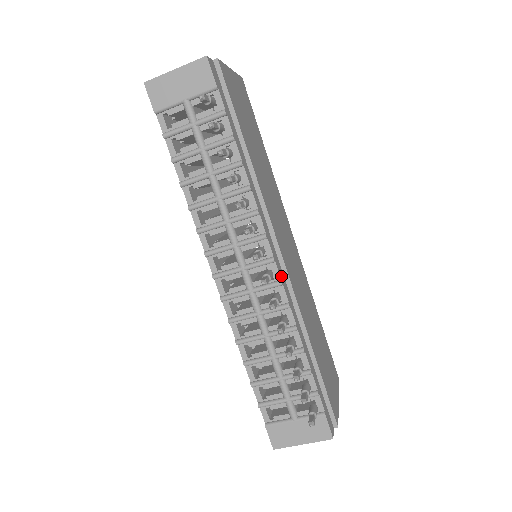
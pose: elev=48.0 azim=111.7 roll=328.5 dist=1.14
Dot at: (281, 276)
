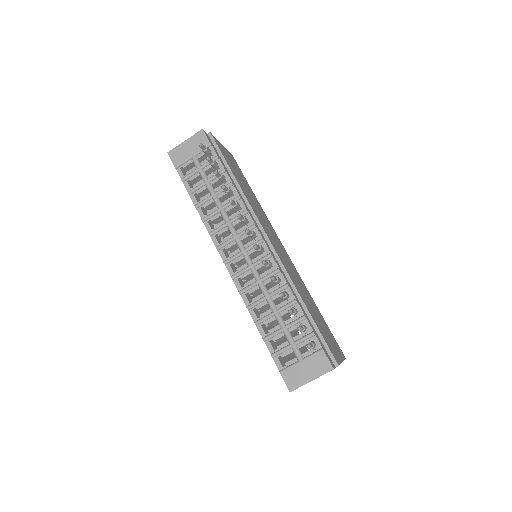
Dot at: (271, 252)
